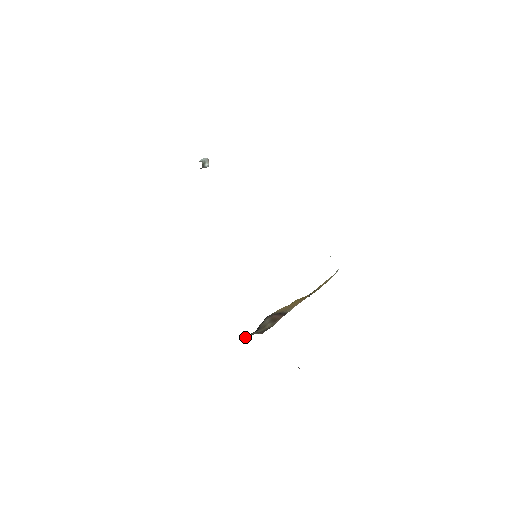
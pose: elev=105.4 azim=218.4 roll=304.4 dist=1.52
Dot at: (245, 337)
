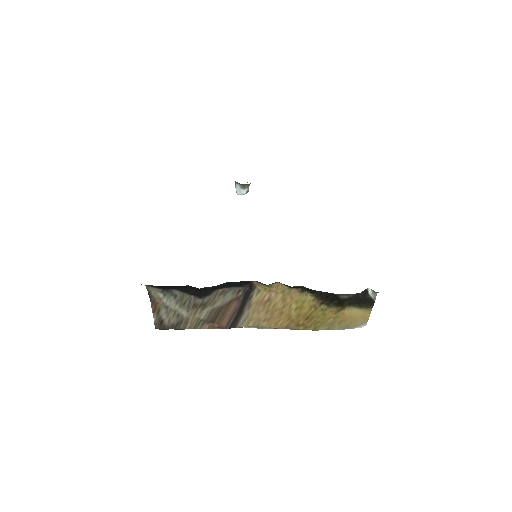
Dot at: (169, 290)
